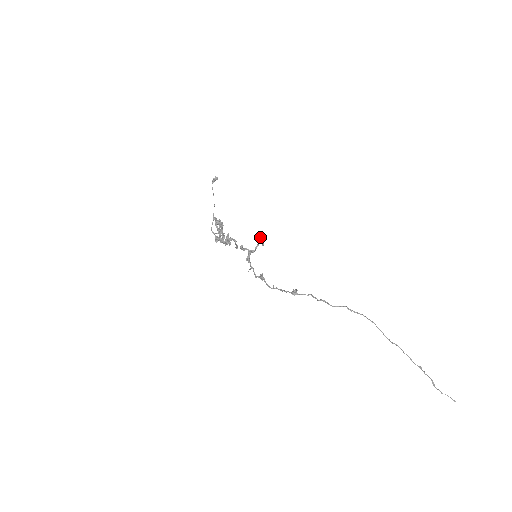
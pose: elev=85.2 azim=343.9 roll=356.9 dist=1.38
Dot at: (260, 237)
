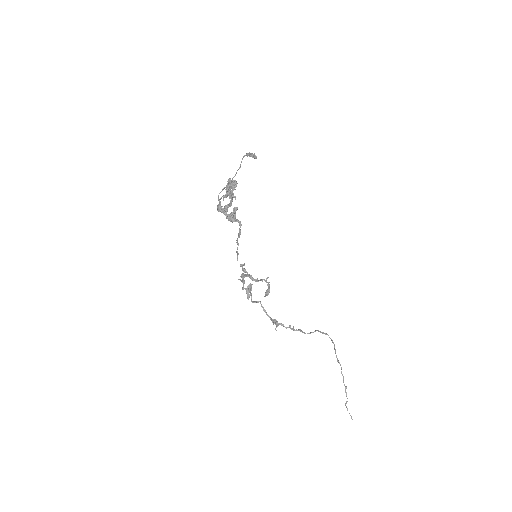
Dot at: (267, 285)
